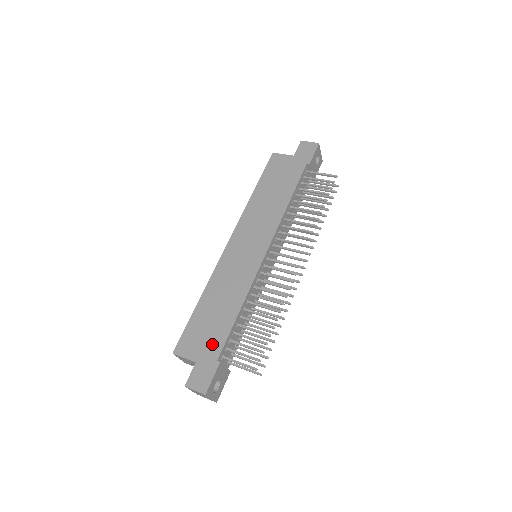
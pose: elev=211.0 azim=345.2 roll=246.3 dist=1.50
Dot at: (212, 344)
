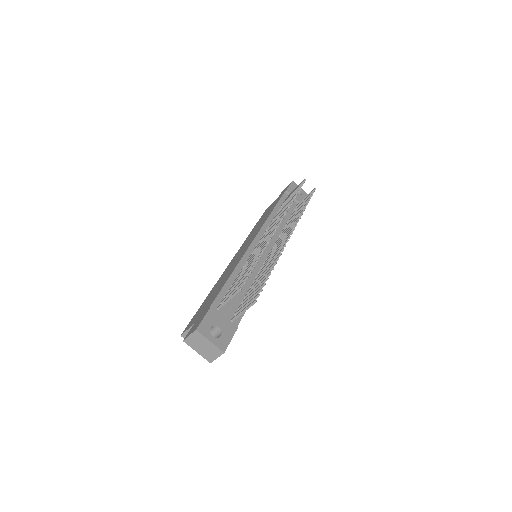
Dot at: (208, 304)
